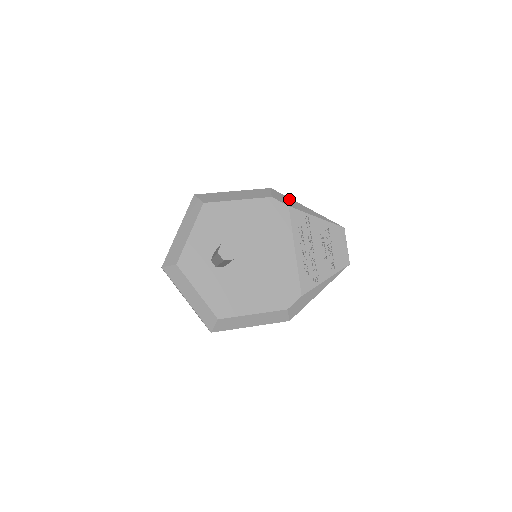
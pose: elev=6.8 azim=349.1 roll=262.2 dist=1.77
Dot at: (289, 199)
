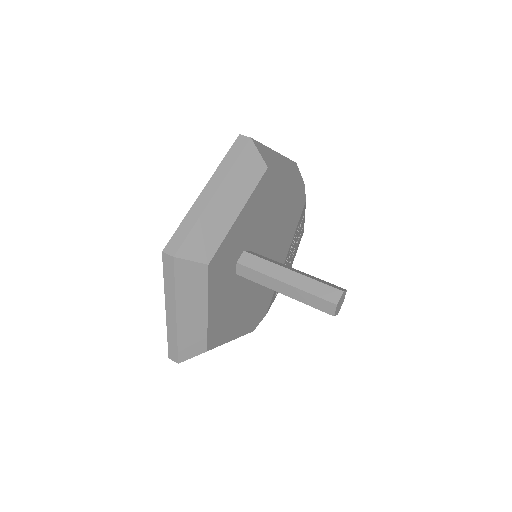
Dot at: occluded
